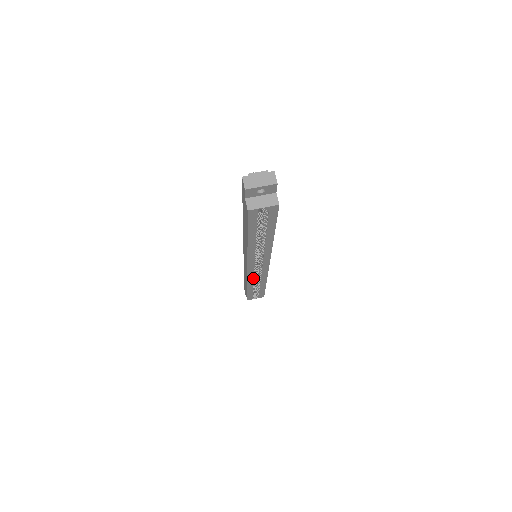
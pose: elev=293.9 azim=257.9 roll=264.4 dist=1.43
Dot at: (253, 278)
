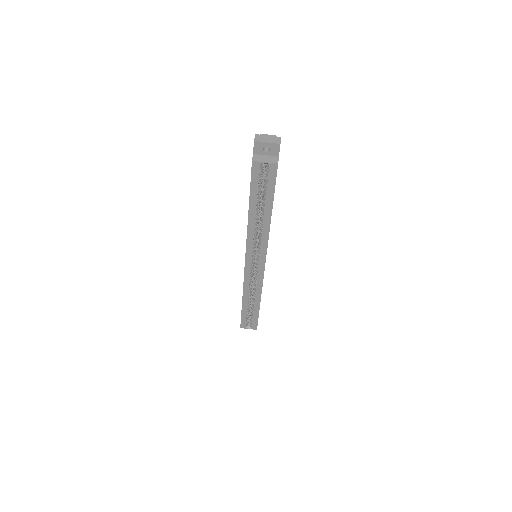
Dot at: (249, 284)
